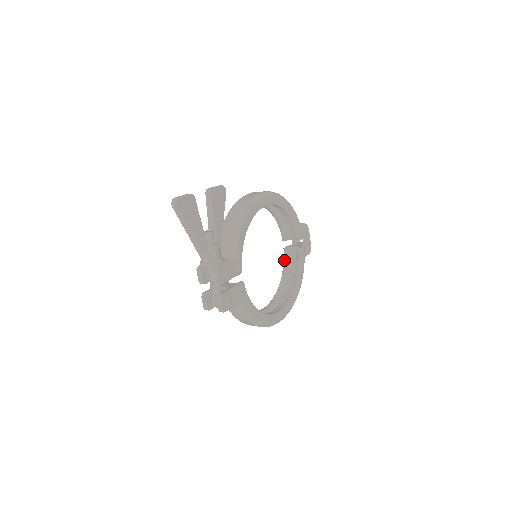
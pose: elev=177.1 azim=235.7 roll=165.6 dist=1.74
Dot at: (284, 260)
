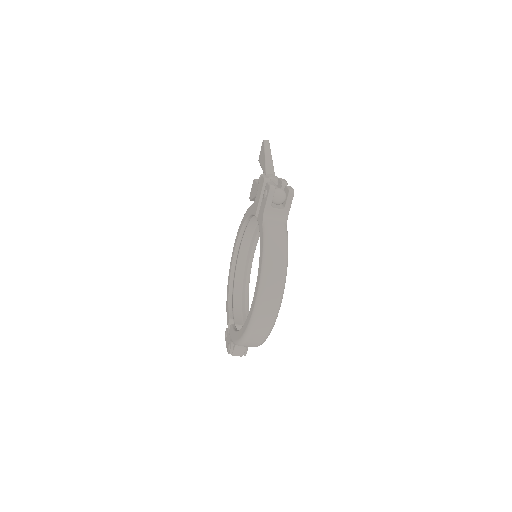
Dot at: (234, 328)
